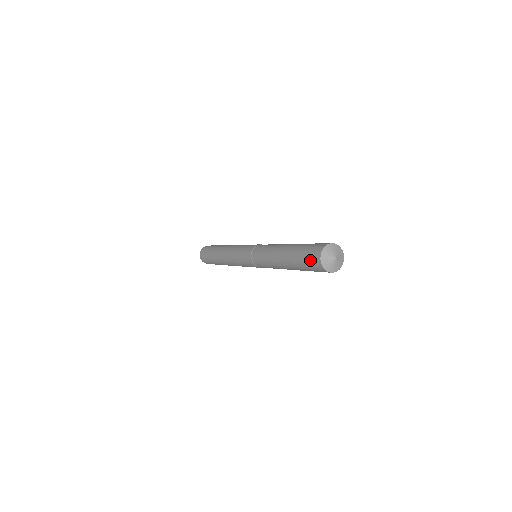
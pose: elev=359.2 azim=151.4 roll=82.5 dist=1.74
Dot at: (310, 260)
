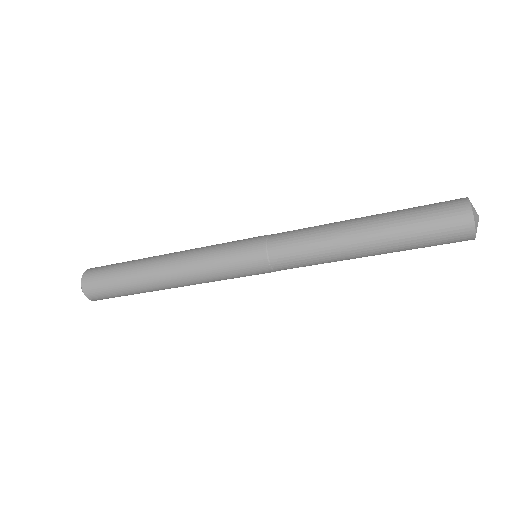
Dot at: (447, 232)
